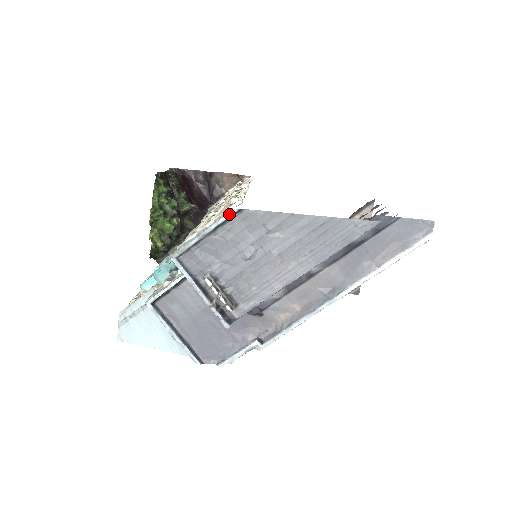
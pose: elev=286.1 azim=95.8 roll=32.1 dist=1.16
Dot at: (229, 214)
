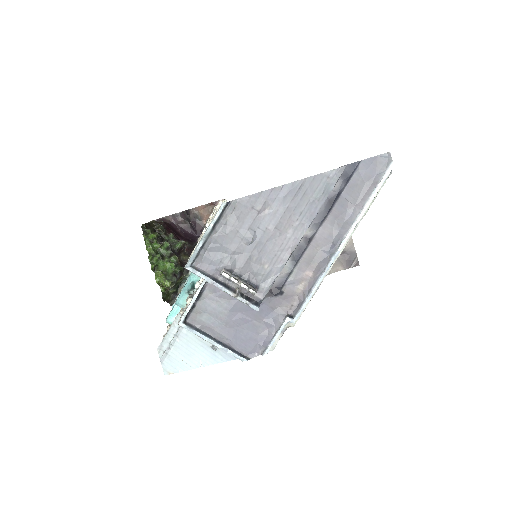
Dot at: (220, 210)
